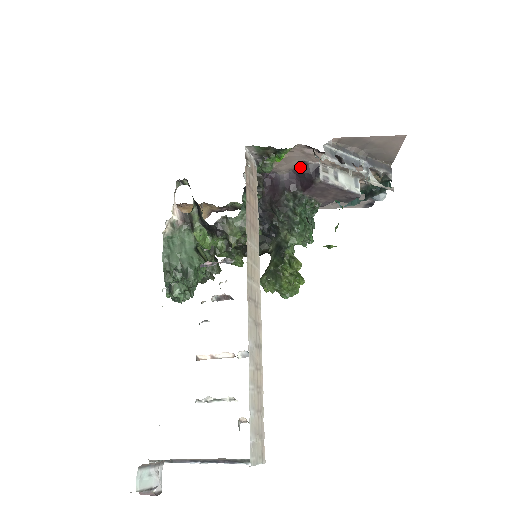
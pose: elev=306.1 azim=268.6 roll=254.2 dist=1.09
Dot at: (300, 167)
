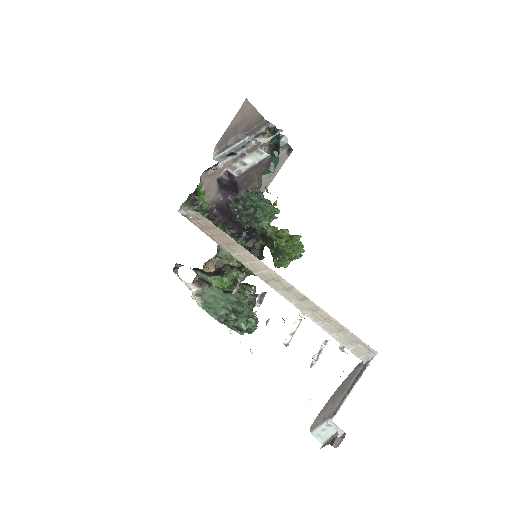
Dot at: (220, 184)
